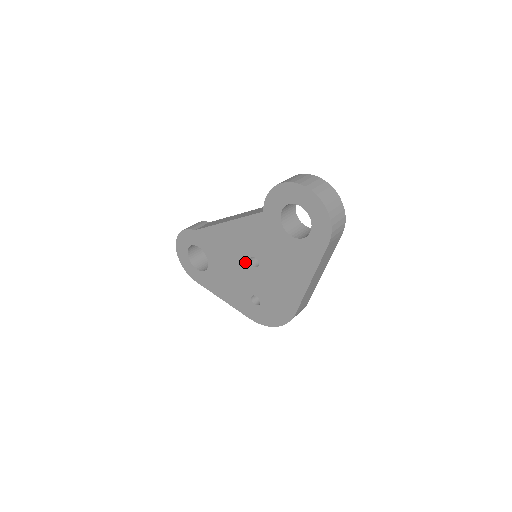
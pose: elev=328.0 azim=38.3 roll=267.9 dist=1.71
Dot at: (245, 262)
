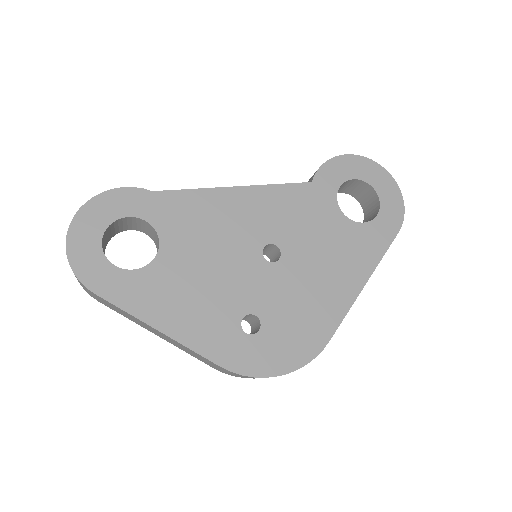
Dot at: (252, 252)
